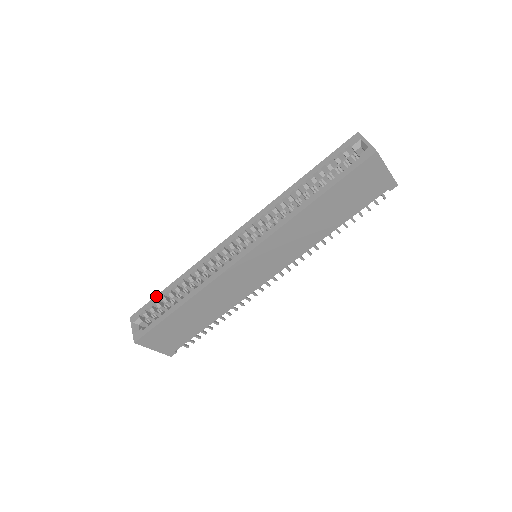
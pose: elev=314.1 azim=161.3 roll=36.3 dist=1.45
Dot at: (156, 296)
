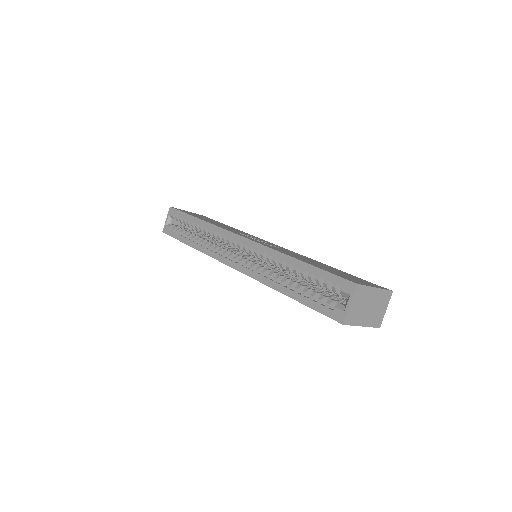
Dot at: (186, 214)
